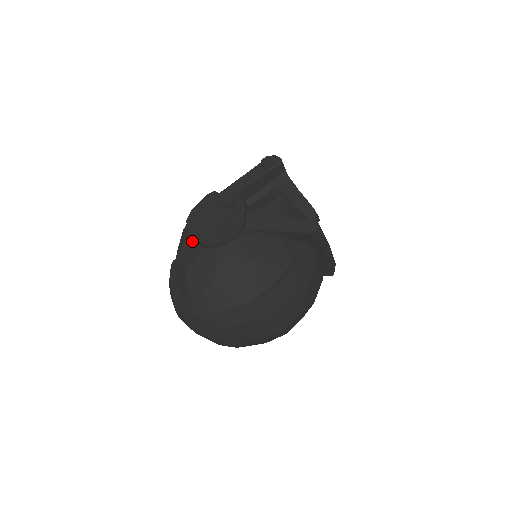
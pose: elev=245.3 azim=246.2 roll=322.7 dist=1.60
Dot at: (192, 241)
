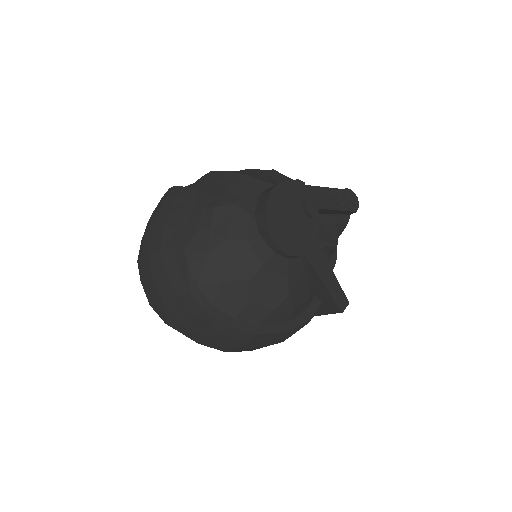
Dot at: (253, 214)
